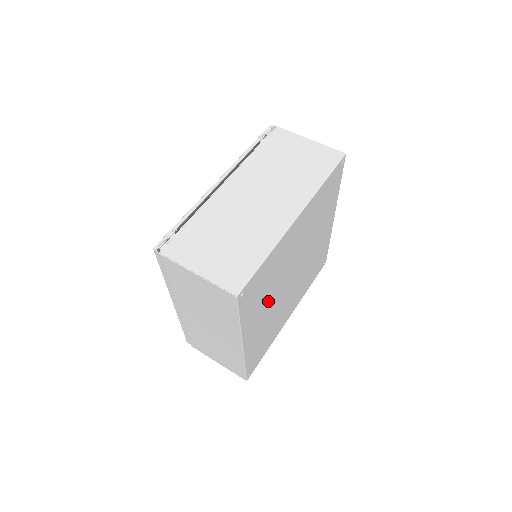
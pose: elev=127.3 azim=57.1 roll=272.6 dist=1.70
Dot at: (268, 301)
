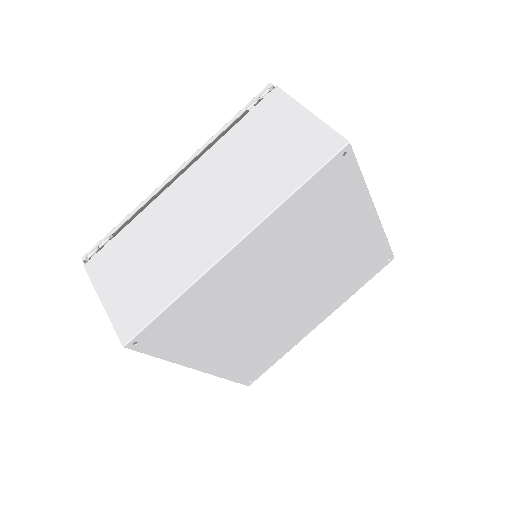
Dot at: (231, 328)
